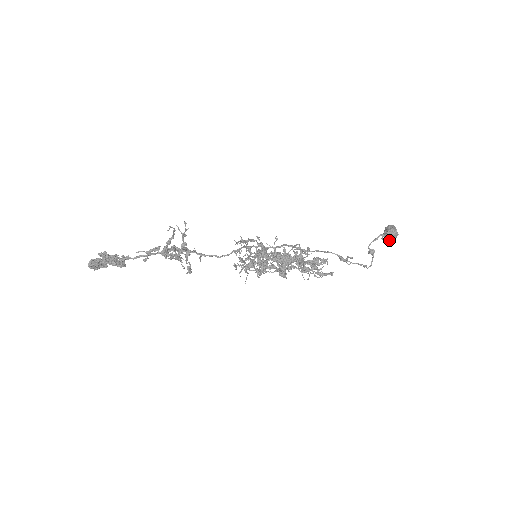
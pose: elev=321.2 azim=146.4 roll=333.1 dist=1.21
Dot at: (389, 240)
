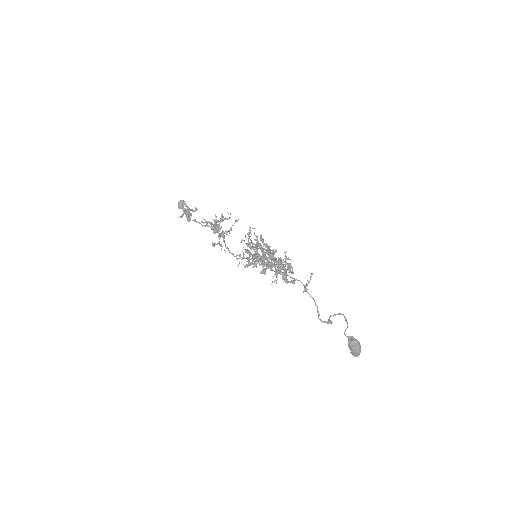
Dot at: (350, 343)
